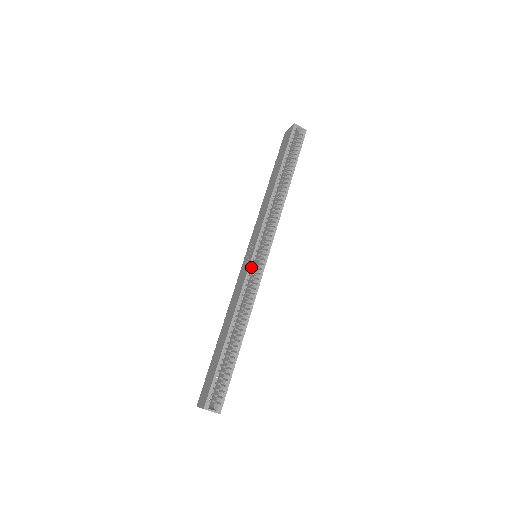
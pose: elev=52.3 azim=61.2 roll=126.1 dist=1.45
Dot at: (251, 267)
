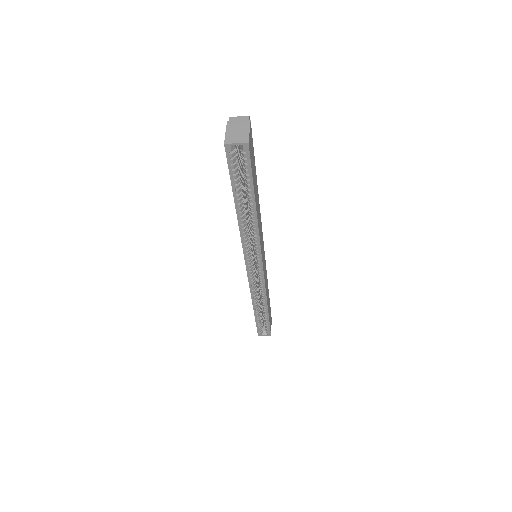
Dot at: (250, 278)
